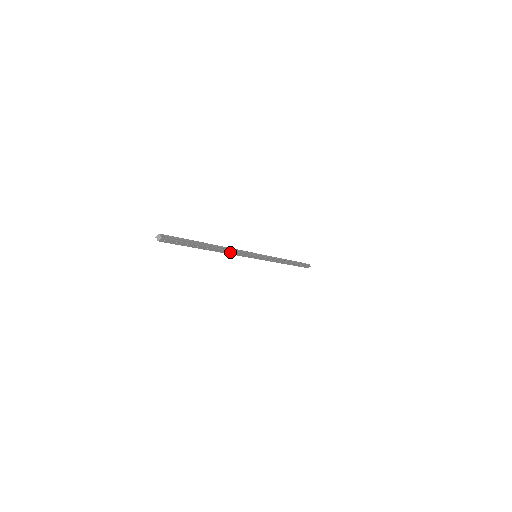
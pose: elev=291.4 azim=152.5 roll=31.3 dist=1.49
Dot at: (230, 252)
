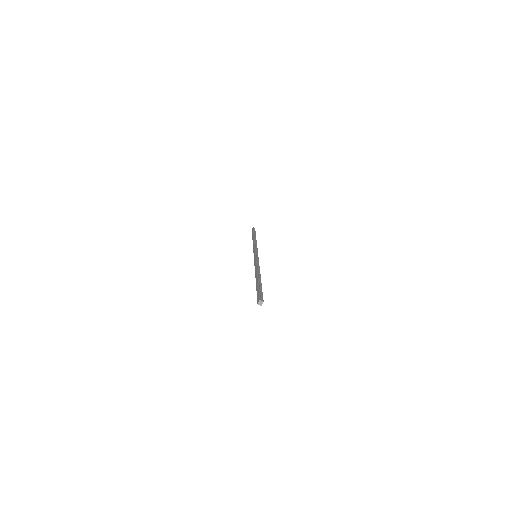
Dot at: occluded
